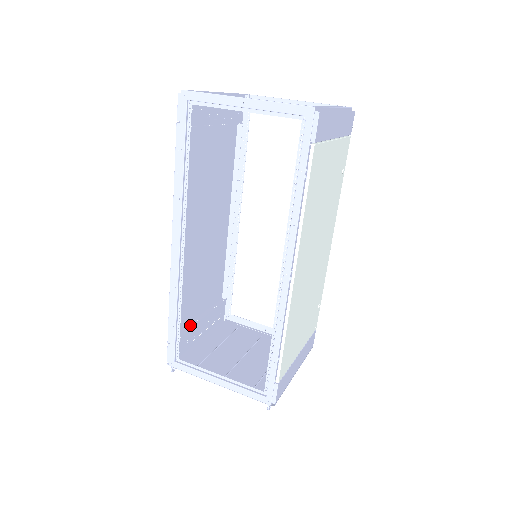
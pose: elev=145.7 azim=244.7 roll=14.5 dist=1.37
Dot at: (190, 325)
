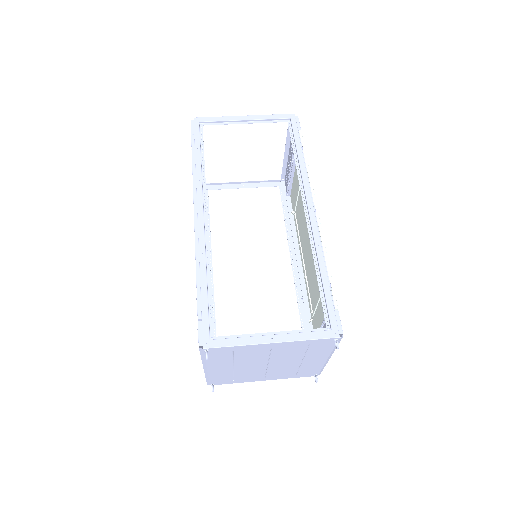
Dot at: occluded
